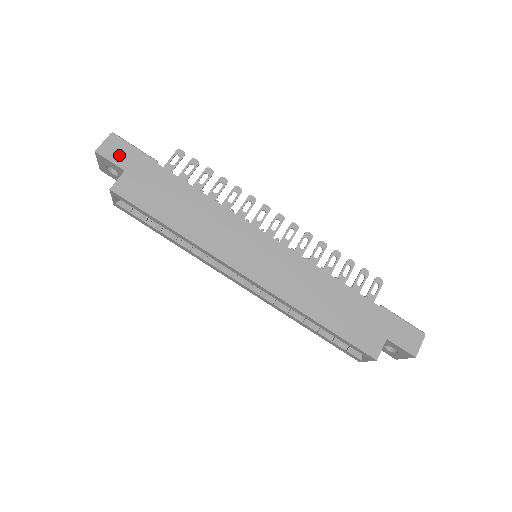
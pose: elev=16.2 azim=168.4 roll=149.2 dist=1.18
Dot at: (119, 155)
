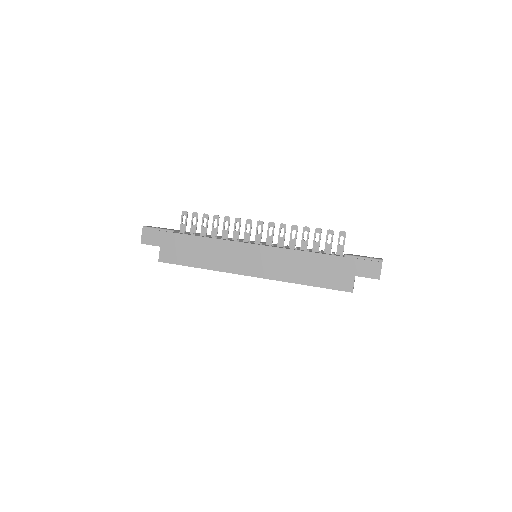
Dot at: (153, 239)
